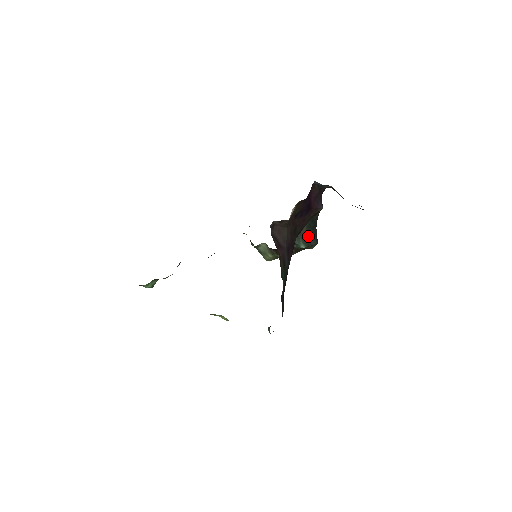
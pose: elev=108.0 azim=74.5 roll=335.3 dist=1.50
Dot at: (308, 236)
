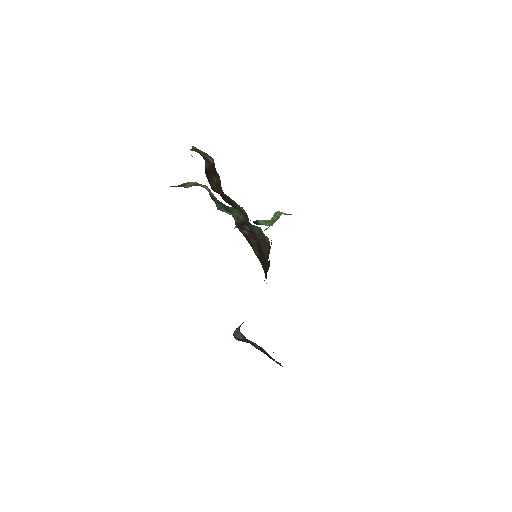
Dot at: occluded
